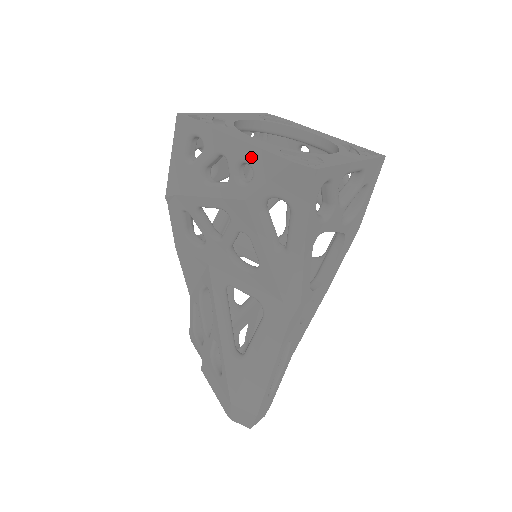
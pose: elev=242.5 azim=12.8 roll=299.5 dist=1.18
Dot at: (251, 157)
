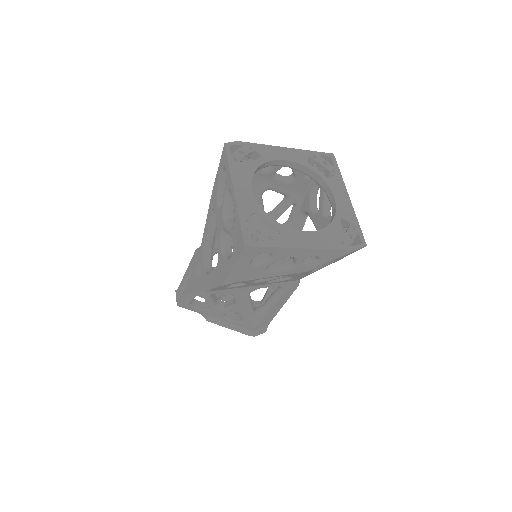
Dot at: (320, 254)
